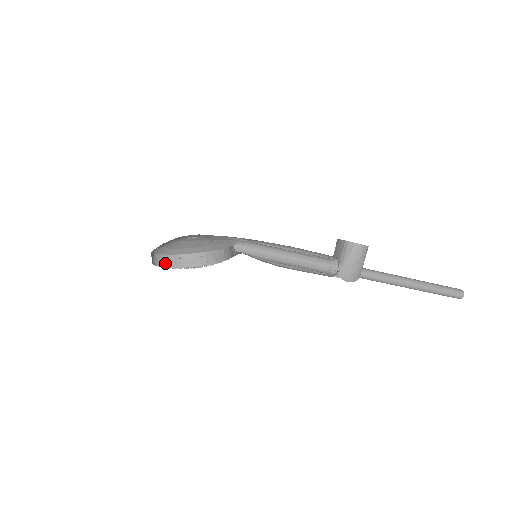
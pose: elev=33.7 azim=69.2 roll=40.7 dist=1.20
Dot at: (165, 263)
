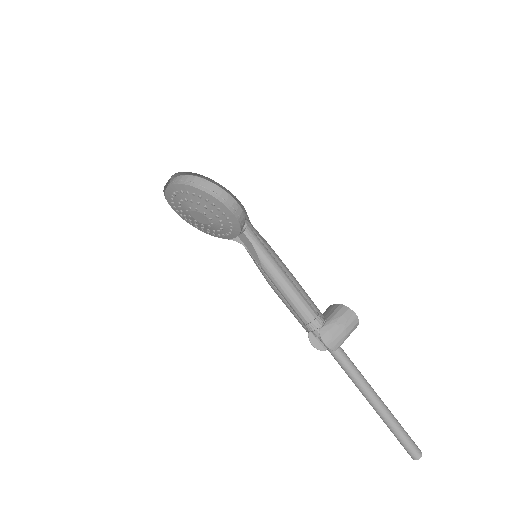
Dot at: (185, 180)
